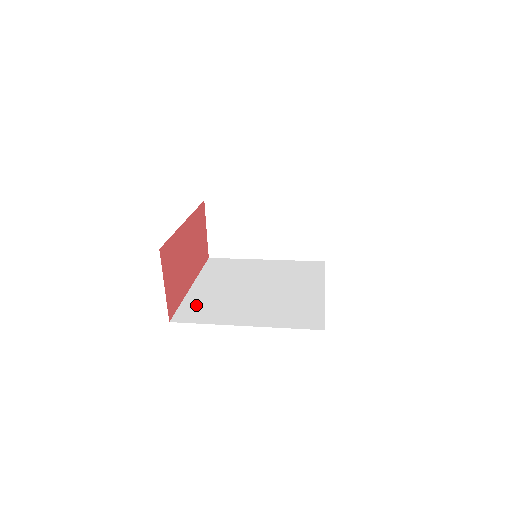
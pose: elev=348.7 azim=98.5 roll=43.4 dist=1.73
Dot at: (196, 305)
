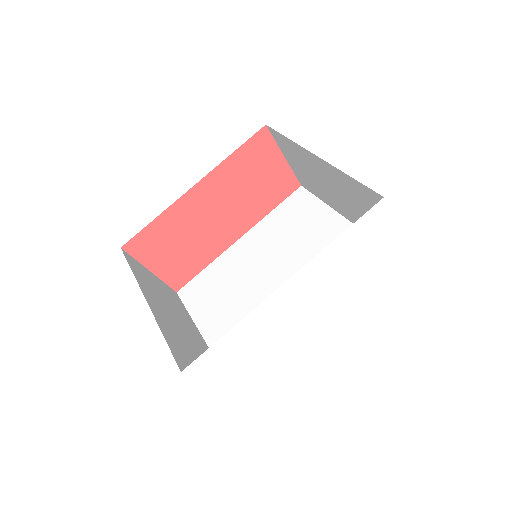
Dot at: (211, 278)
